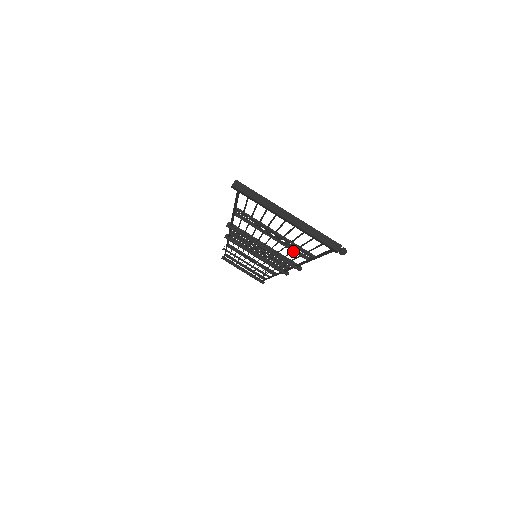
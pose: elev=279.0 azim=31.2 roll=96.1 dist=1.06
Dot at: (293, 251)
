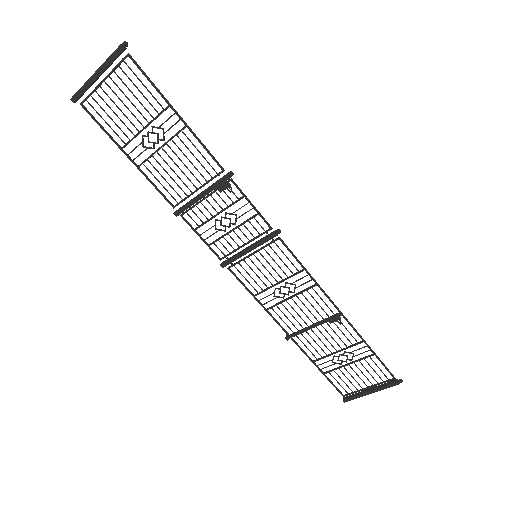
Dot at: (175, 135)
